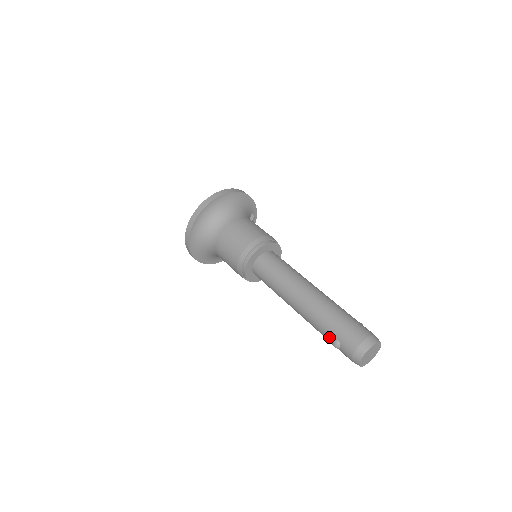
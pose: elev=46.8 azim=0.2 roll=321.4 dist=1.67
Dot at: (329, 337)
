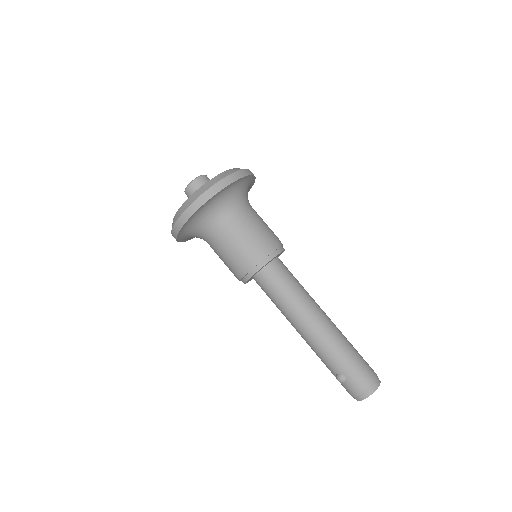
Dot at: (335, 370)
